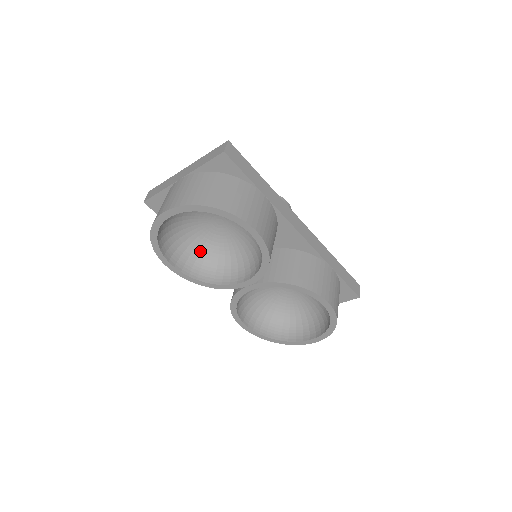
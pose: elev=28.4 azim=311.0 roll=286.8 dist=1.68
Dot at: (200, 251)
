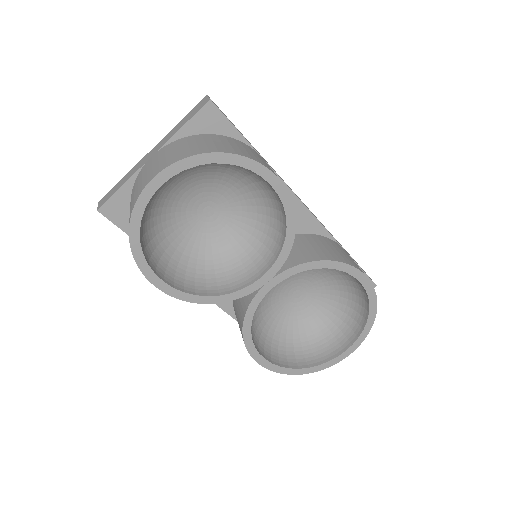
Dot at: (188, 261)
